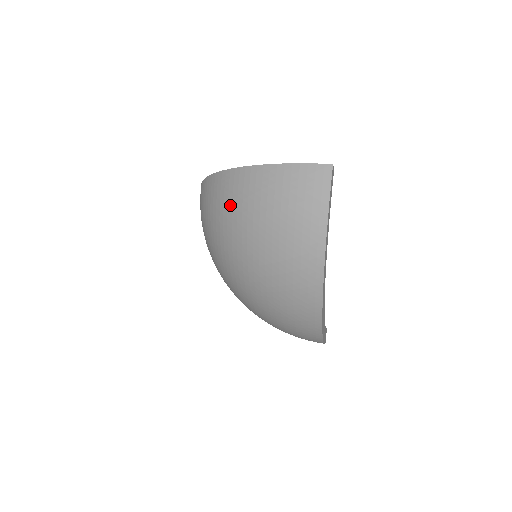
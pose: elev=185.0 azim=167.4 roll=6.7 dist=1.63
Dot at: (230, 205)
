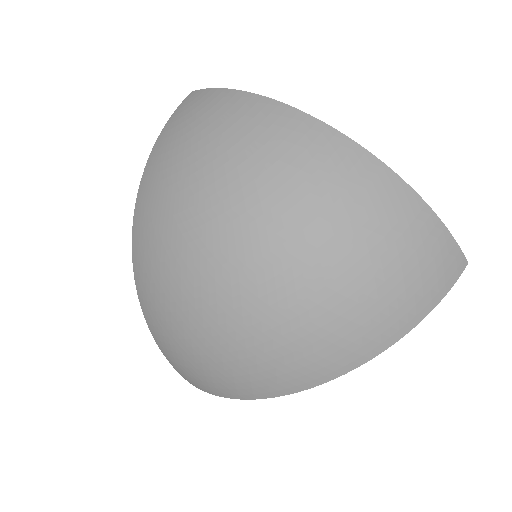
Dot at: (337, 194)
